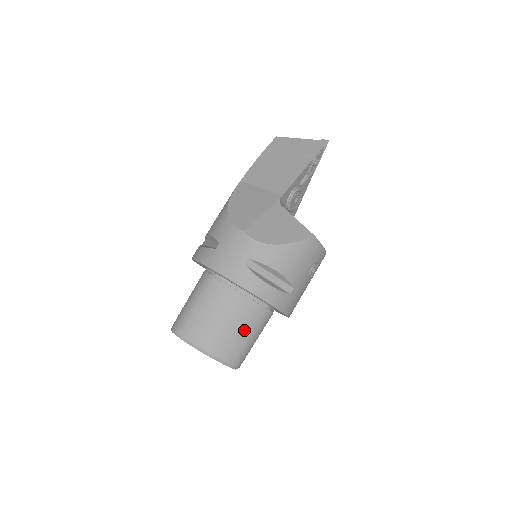
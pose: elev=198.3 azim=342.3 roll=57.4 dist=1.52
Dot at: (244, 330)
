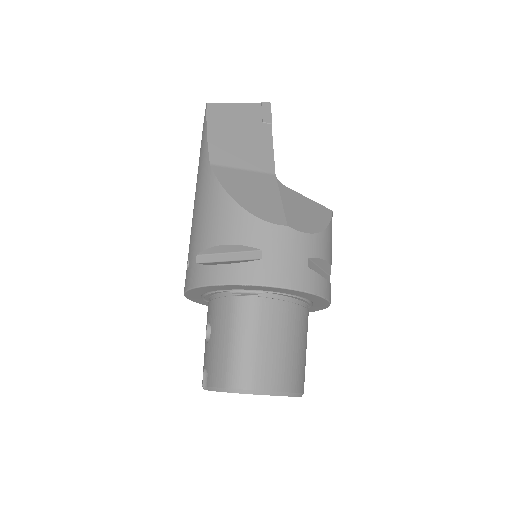
Dot at: (304, 345)
